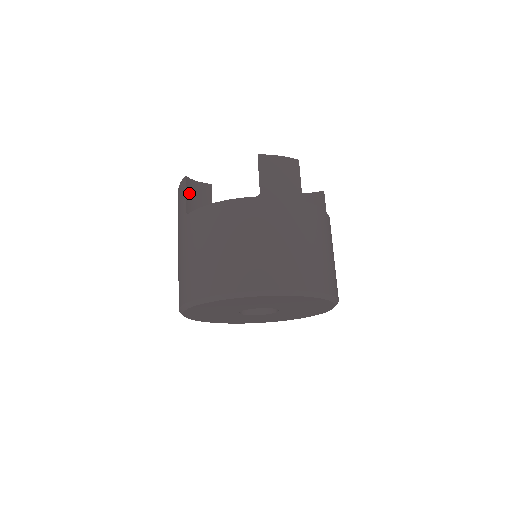
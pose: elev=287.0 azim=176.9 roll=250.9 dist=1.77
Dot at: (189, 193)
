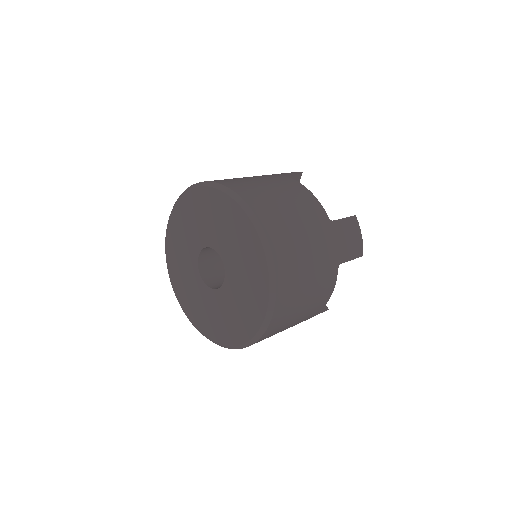
Dot at: (291, 177)
